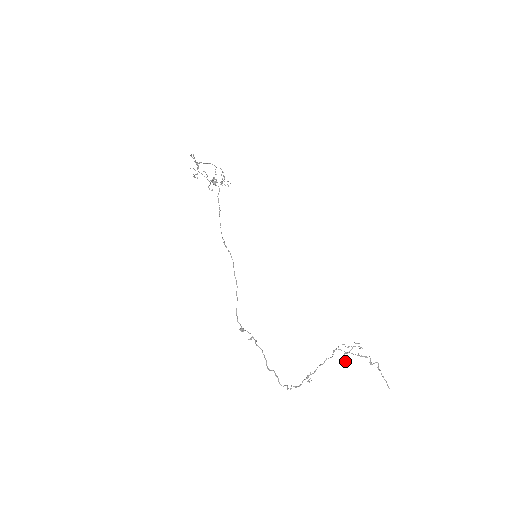
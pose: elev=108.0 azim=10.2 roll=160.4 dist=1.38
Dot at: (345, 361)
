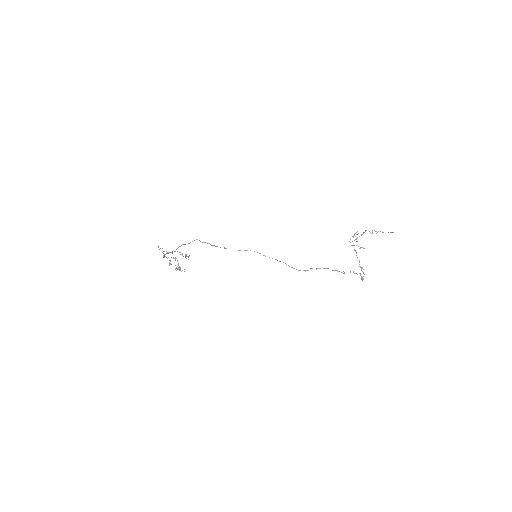
Dot at: occluded
